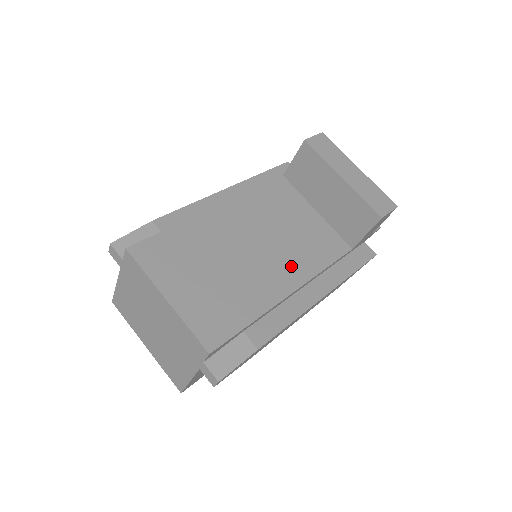
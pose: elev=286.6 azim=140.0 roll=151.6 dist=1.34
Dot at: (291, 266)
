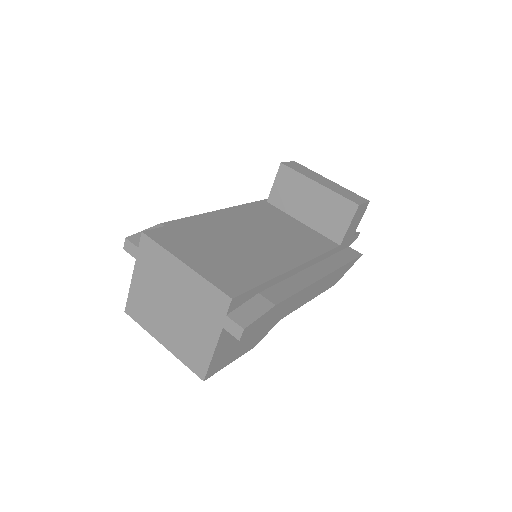
Dot at: (290, 251)
